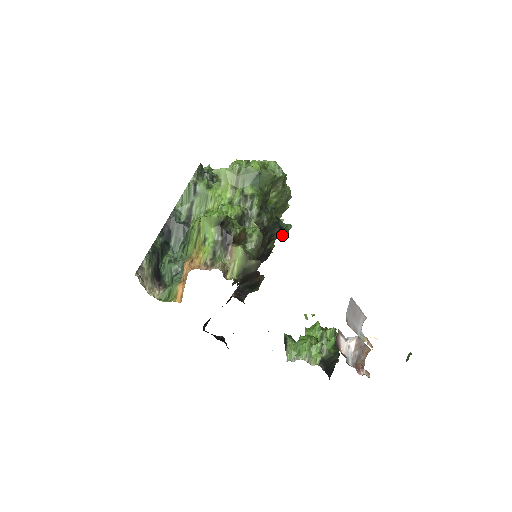
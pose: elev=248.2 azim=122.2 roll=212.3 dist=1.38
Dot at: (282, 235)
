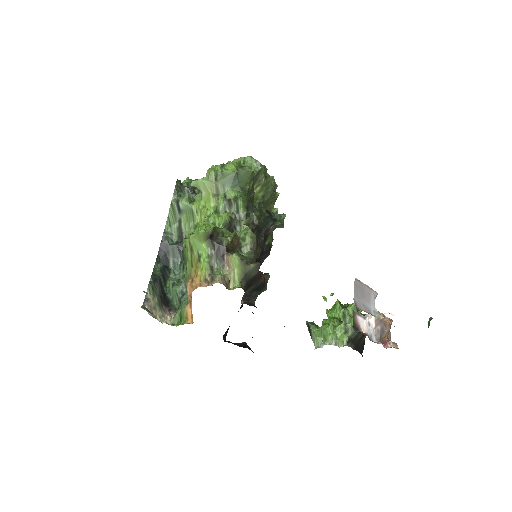
Dot at: (278, 227)
